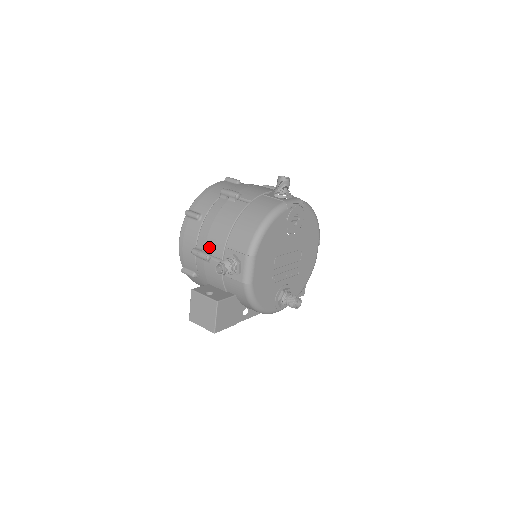
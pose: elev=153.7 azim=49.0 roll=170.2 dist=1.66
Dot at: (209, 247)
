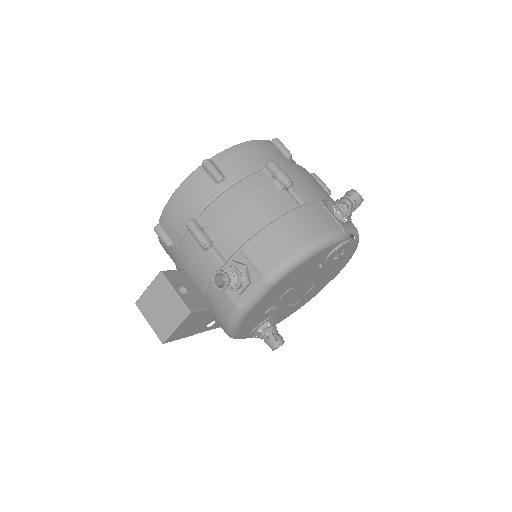
Dot at: (216, 232)
